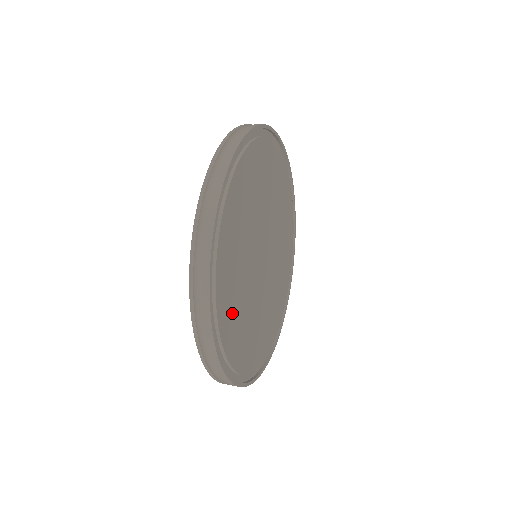
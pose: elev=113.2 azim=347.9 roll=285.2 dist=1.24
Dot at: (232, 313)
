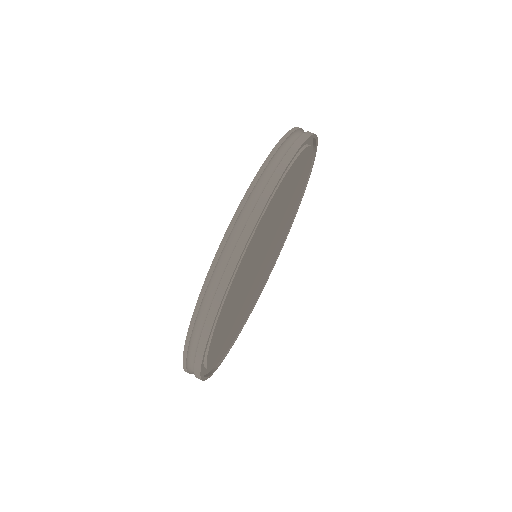
Dot at: (234, 293)
